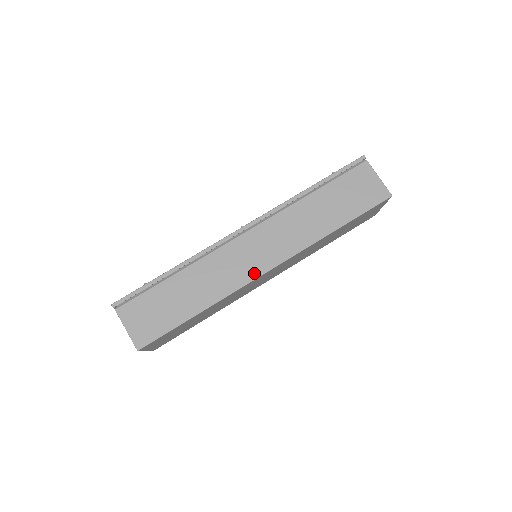
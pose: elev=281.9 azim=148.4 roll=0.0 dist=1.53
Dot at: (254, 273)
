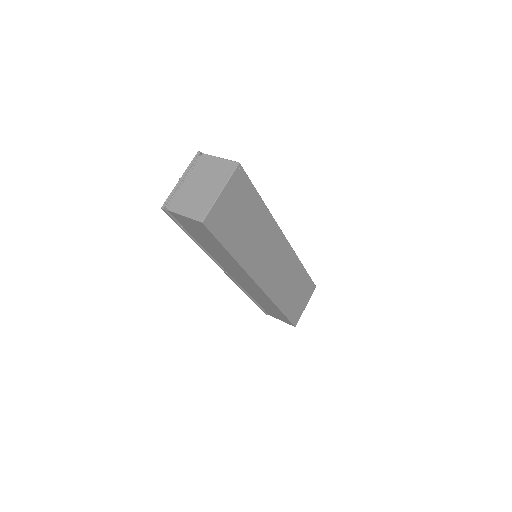
Dot at: occluded
